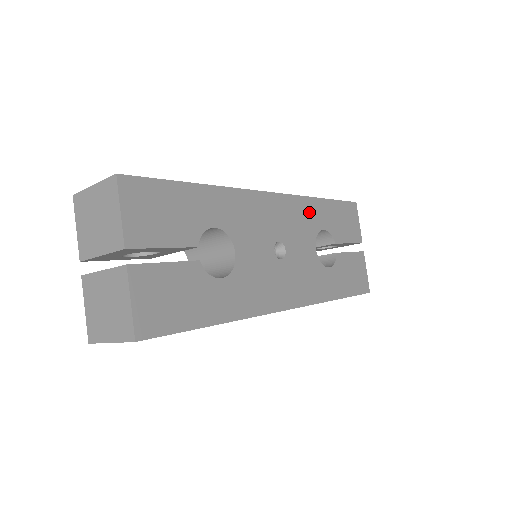
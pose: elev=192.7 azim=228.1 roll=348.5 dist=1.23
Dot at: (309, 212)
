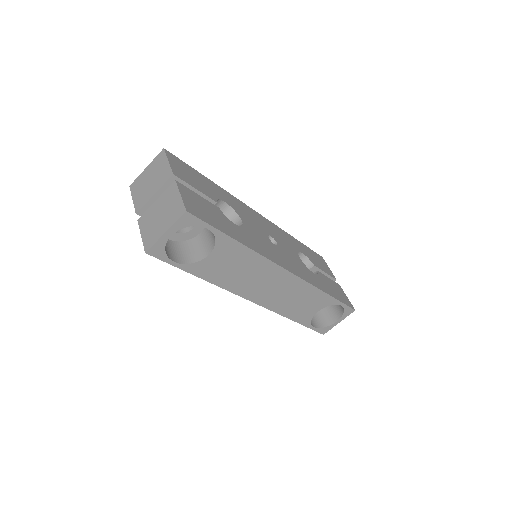
Dot at: (288, 238)
